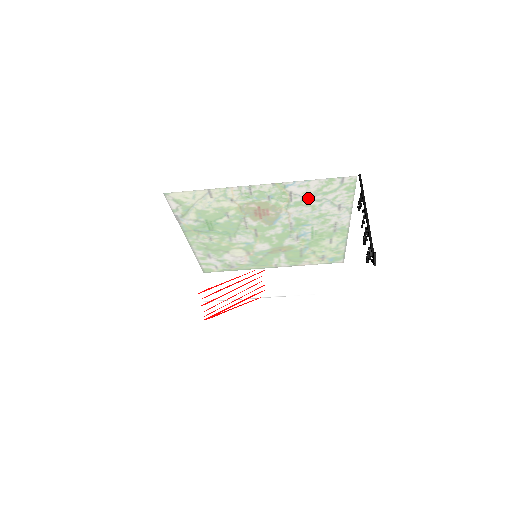
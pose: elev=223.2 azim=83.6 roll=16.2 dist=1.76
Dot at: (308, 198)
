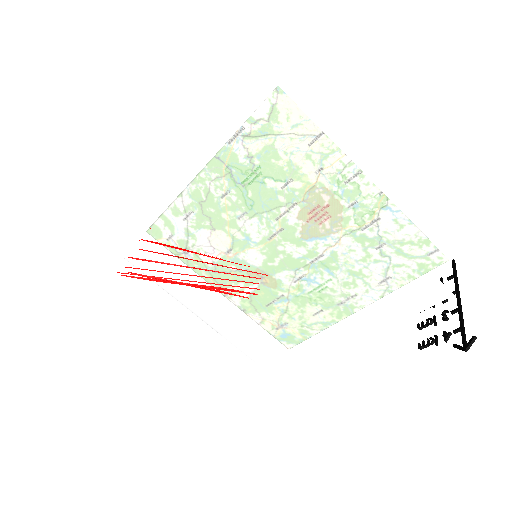
Dot at: occluded
